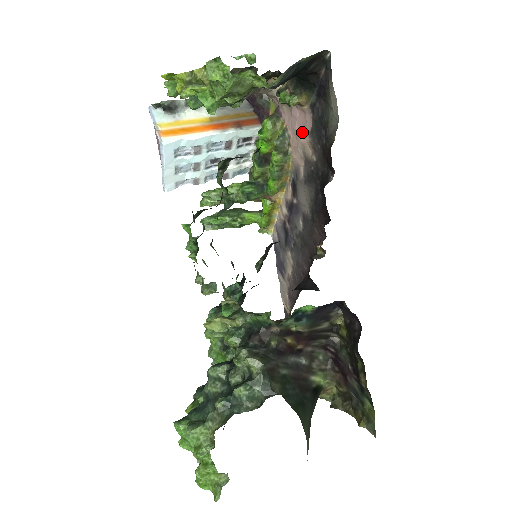
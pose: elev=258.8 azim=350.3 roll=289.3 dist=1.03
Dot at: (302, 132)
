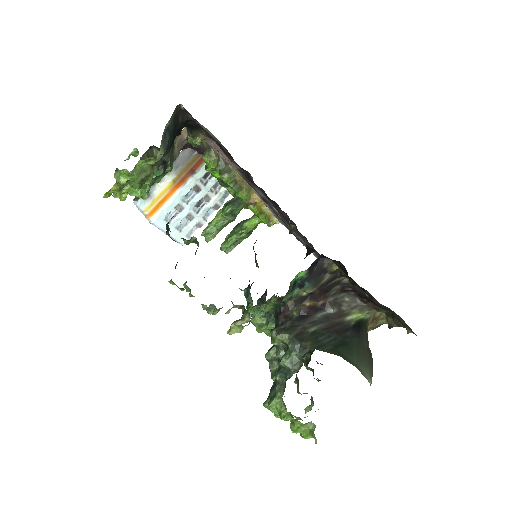
Dot at: (222, 153)
